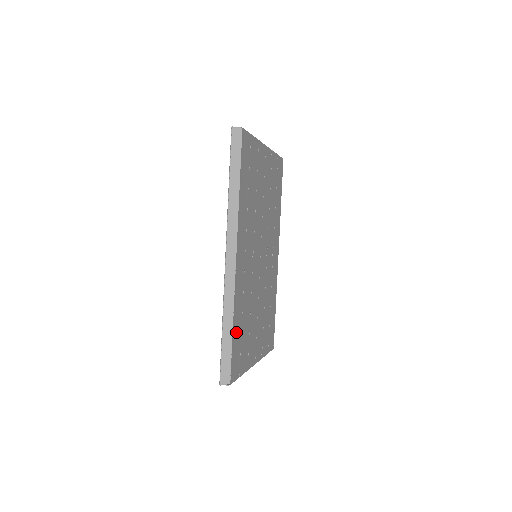
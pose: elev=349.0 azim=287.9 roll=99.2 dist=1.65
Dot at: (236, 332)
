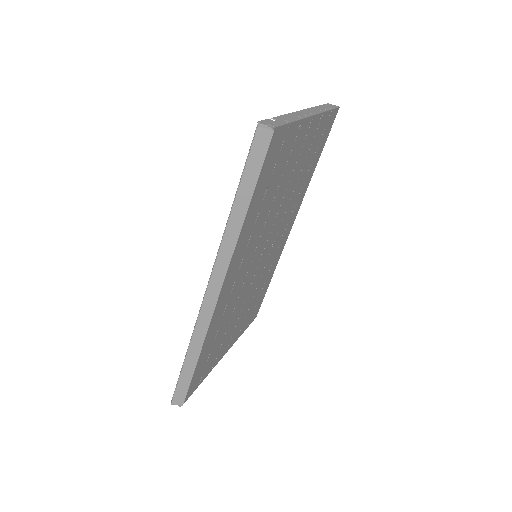
Dot at: (203, 357)
